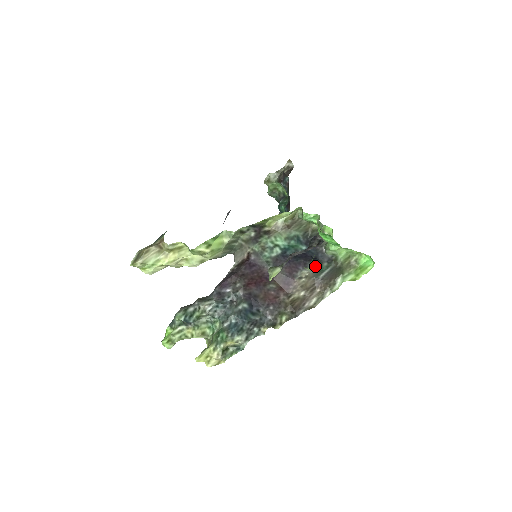
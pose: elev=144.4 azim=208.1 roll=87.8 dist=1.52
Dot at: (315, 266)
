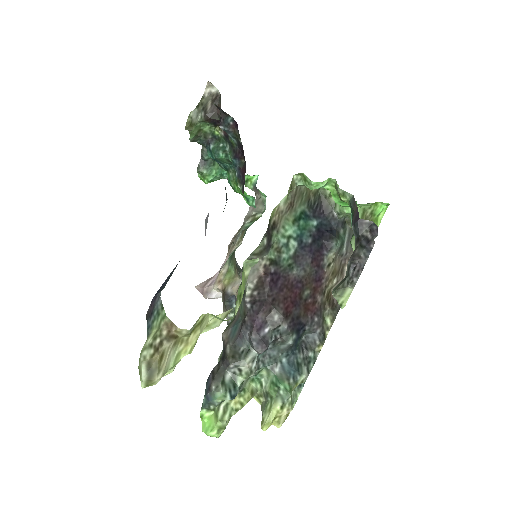
Dot at: (339, 242)
